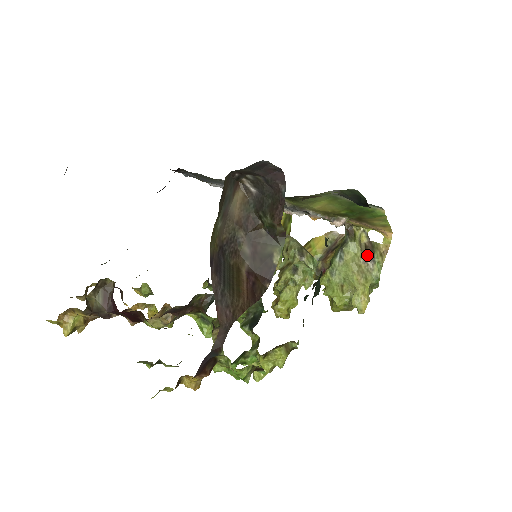
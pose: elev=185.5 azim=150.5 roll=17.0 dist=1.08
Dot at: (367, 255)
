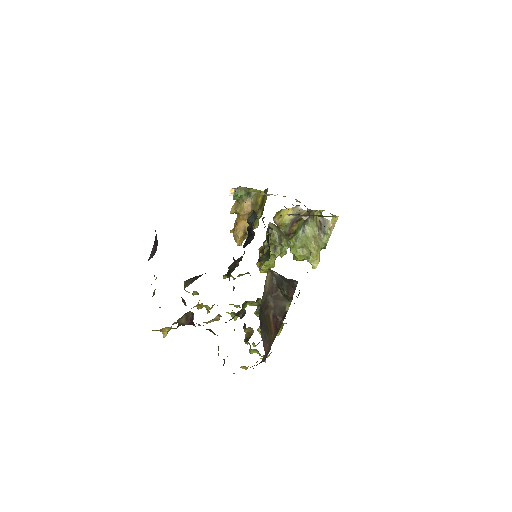
Dot at: (320, 229)
